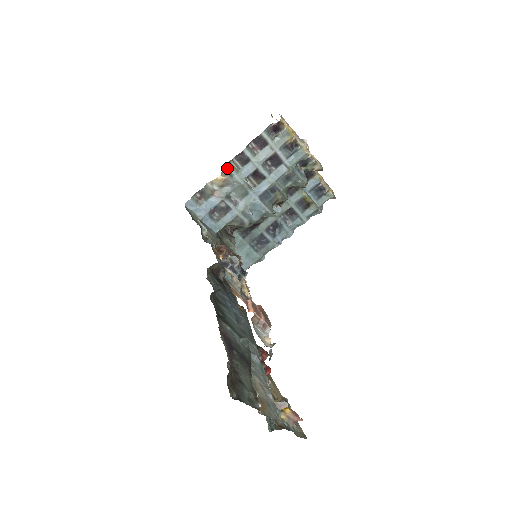
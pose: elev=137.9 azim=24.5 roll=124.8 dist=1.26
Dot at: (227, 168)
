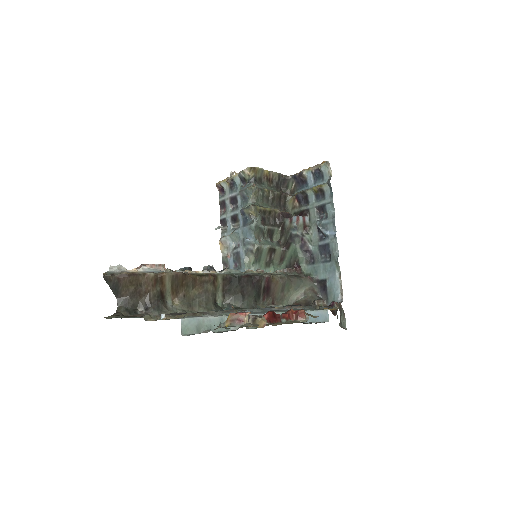
Dot at: (222, 236)
